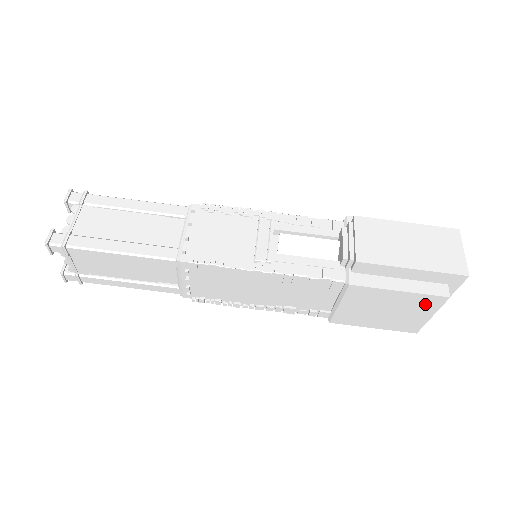
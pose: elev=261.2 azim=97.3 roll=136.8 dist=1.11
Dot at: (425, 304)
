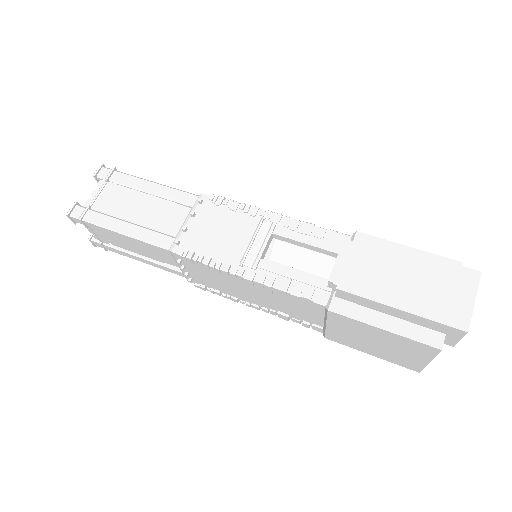
Dot at: (416, 348)
